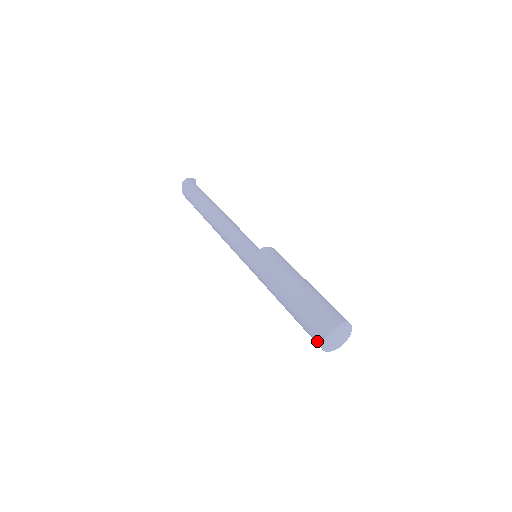
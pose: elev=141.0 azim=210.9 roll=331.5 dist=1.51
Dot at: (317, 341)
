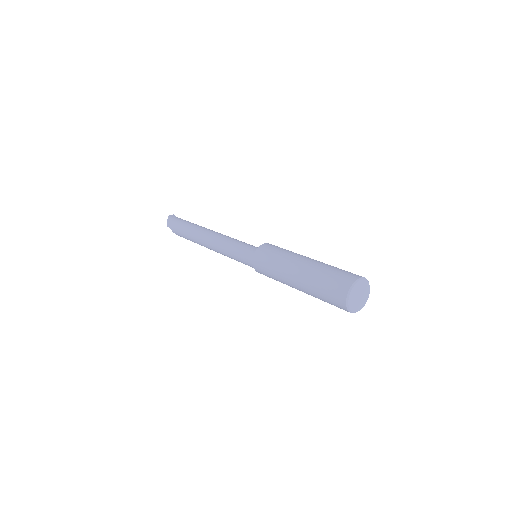
Dot at: (341, 291)
